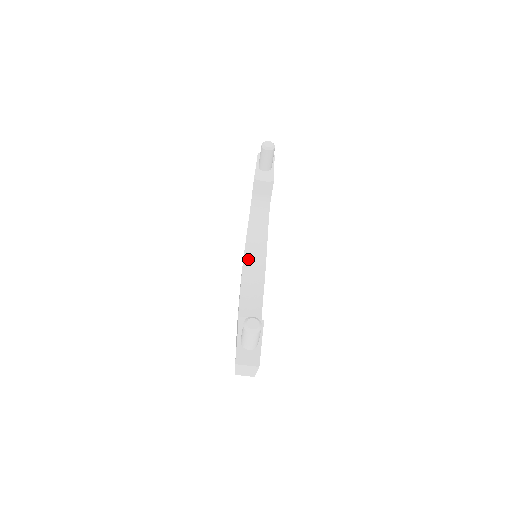
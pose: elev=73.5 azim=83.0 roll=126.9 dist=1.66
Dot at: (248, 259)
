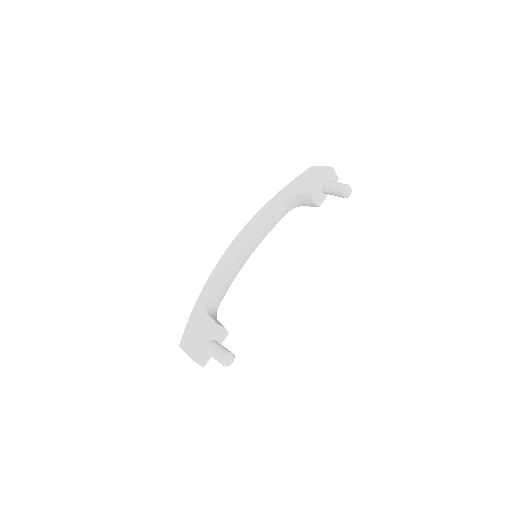
Dot at: (246, 242)
